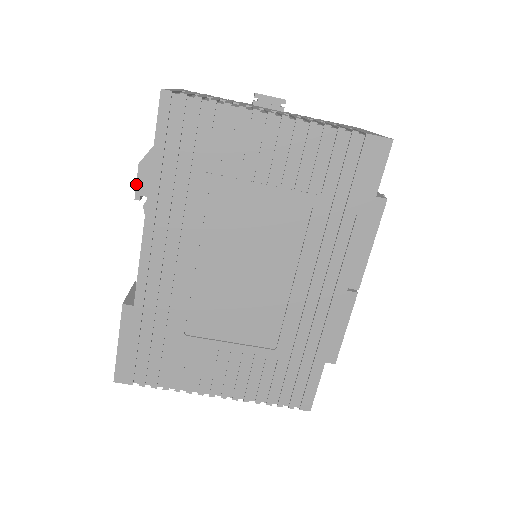
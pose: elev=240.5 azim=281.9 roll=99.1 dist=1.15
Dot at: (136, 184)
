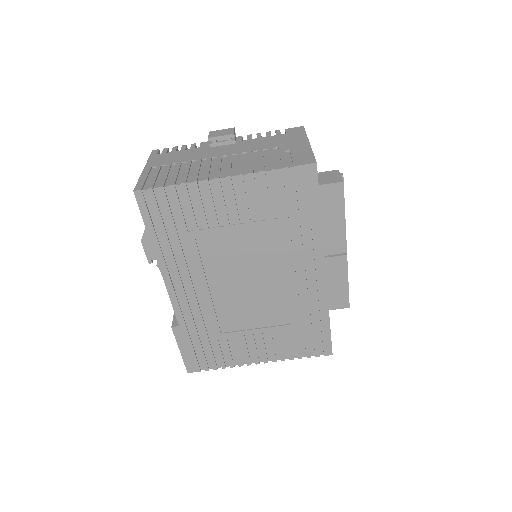
Dot at: (145, 254)
